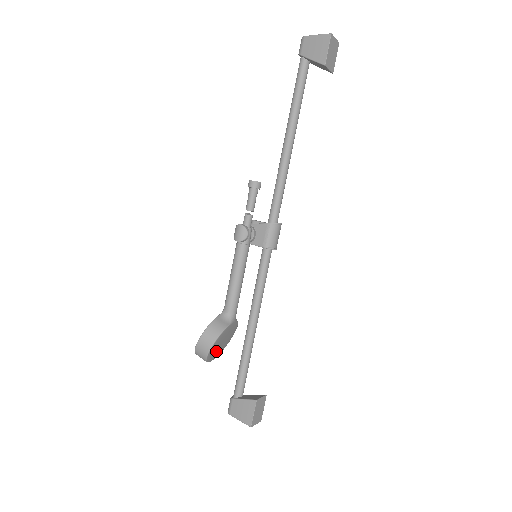
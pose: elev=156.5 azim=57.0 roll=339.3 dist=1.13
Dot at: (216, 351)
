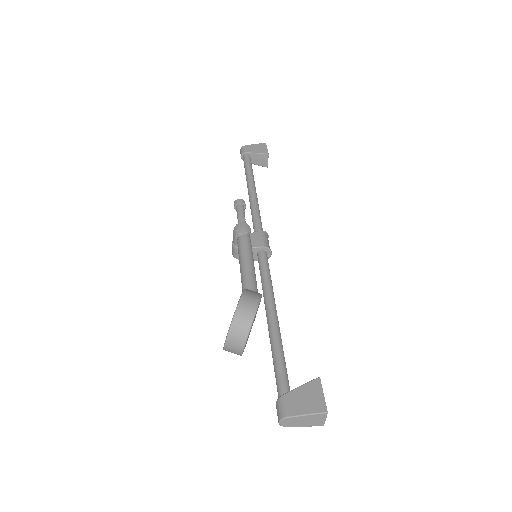
Dot at: occluded
